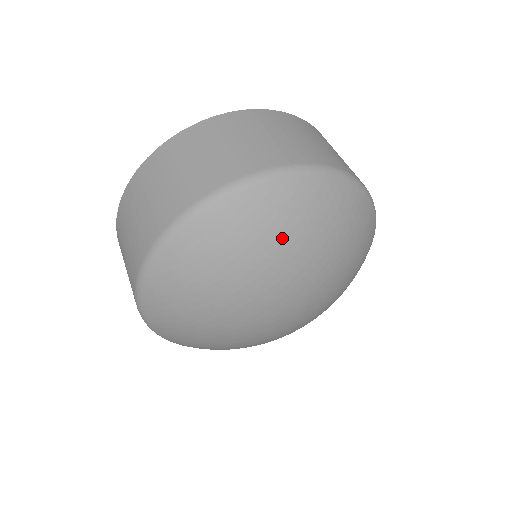
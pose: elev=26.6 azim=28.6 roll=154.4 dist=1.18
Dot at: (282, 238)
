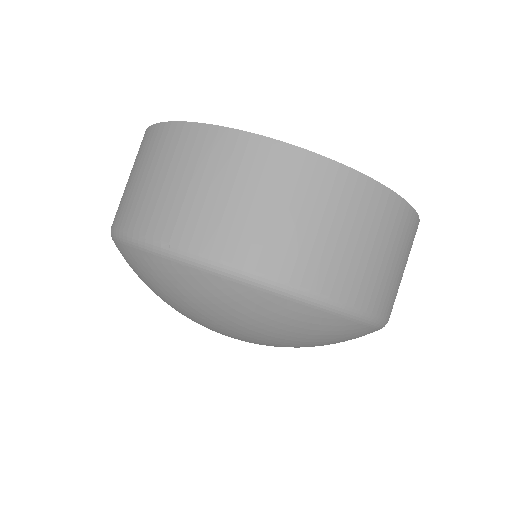
Dot at: (313, 344)
